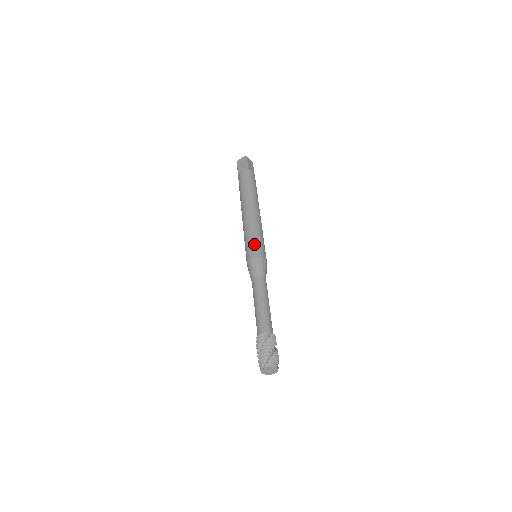
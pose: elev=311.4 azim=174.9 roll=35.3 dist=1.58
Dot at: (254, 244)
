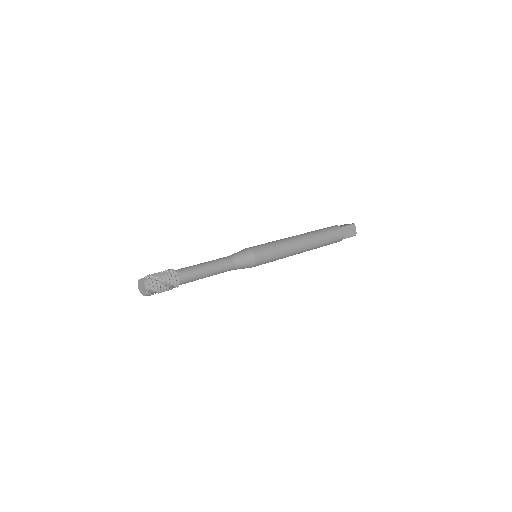
Dot at: (263, 245)
